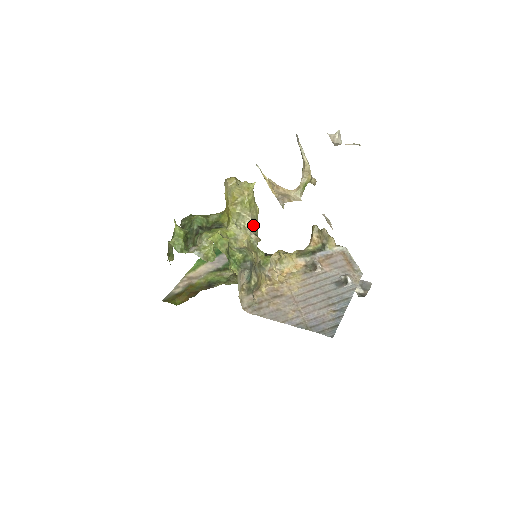
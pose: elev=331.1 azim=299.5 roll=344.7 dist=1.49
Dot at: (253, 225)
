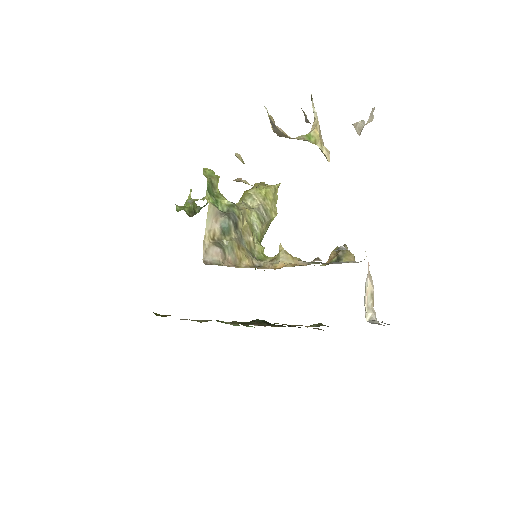
Dot at: (261, 212)
